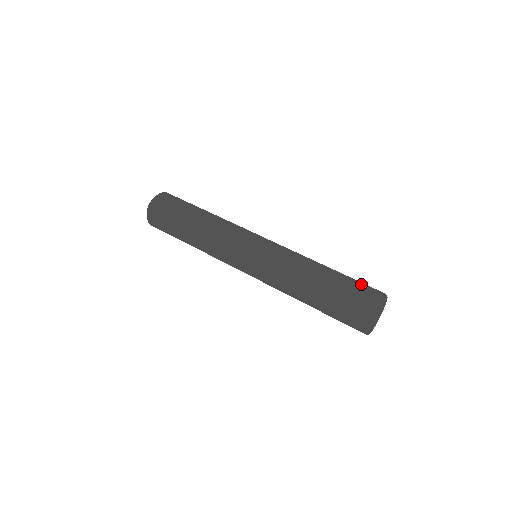
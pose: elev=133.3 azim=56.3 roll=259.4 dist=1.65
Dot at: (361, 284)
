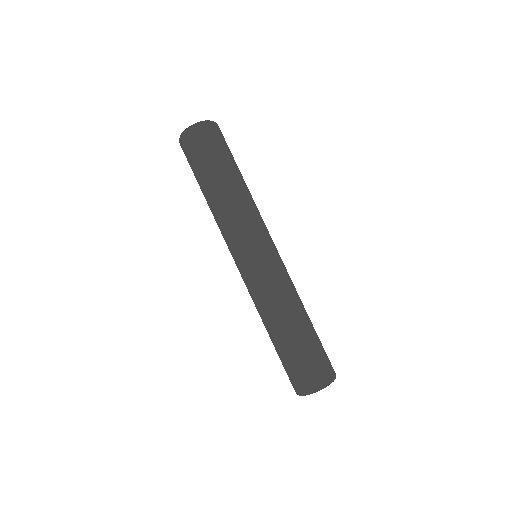
Dot at: (321, 358)
